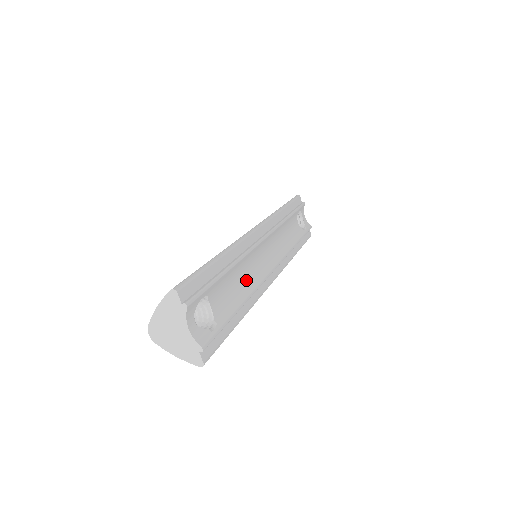
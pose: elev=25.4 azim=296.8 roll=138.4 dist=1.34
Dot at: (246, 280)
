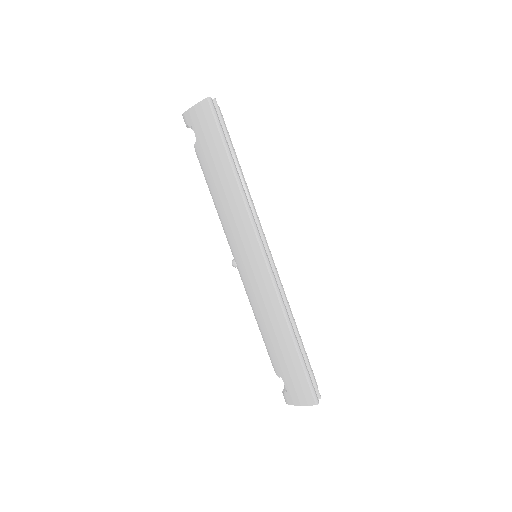
Dot at: occluded
